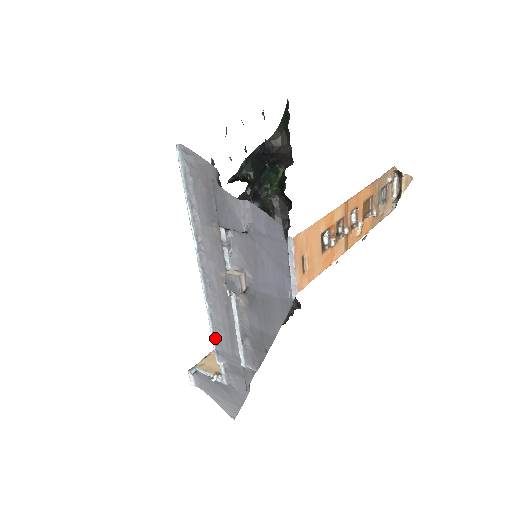
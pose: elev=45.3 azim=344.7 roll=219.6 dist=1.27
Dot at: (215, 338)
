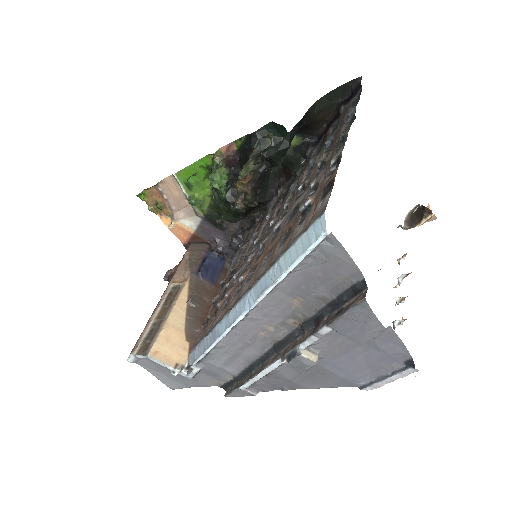
Dot at: (206, 355)
